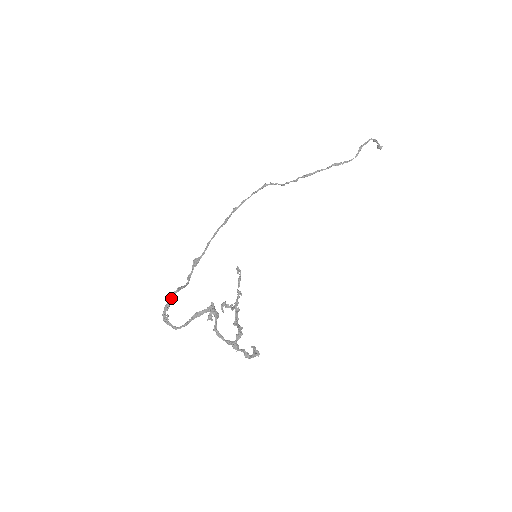
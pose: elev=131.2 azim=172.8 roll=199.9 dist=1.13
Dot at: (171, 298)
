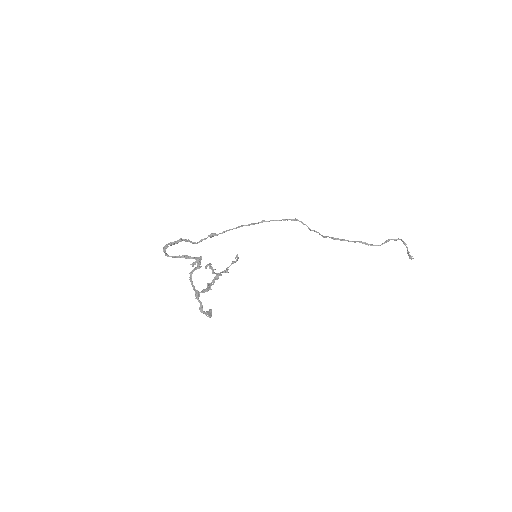
Dot at: (179, 241)
